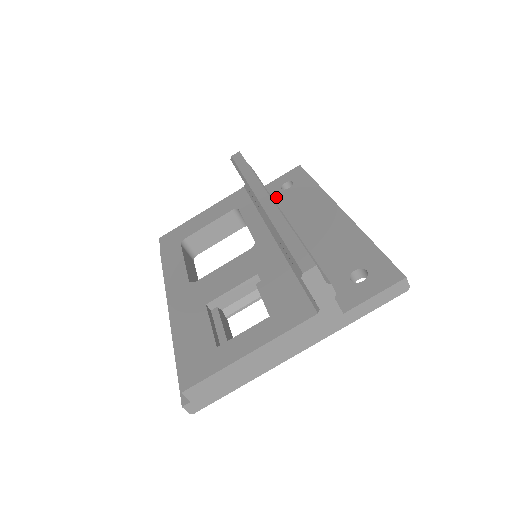
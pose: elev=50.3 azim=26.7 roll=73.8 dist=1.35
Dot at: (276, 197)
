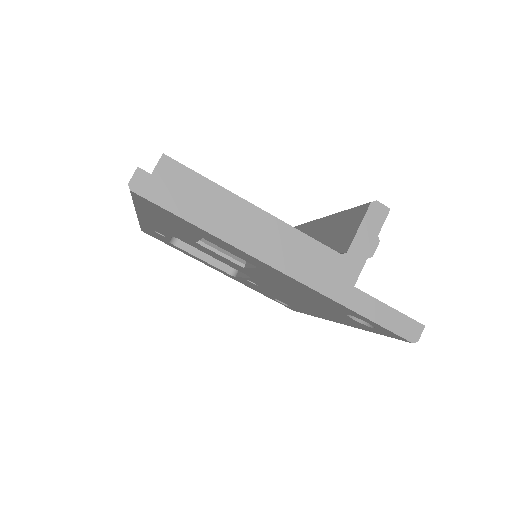
Dot at: occluded
